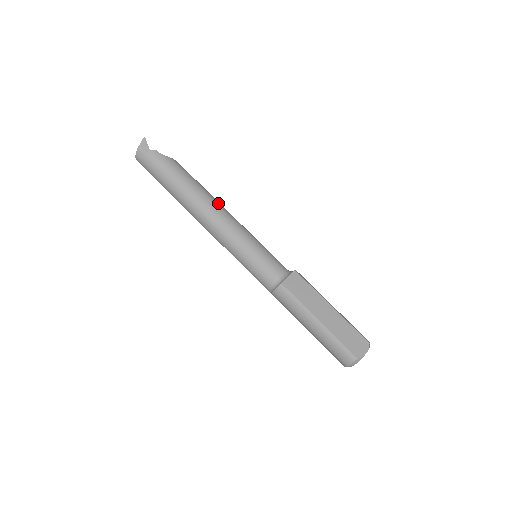
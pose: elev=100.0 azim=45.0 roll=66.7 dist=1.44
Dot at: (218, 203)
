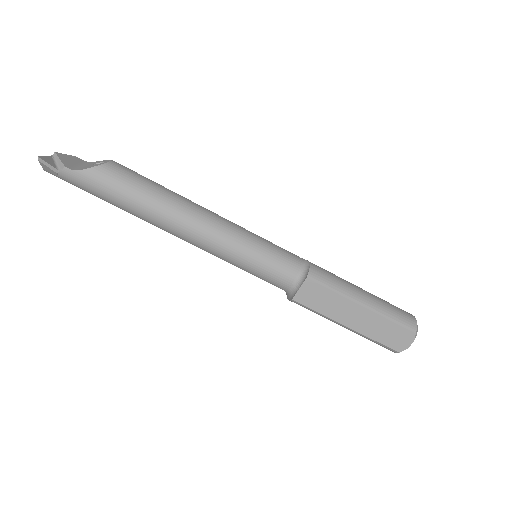
Dot at: (181, 212)
